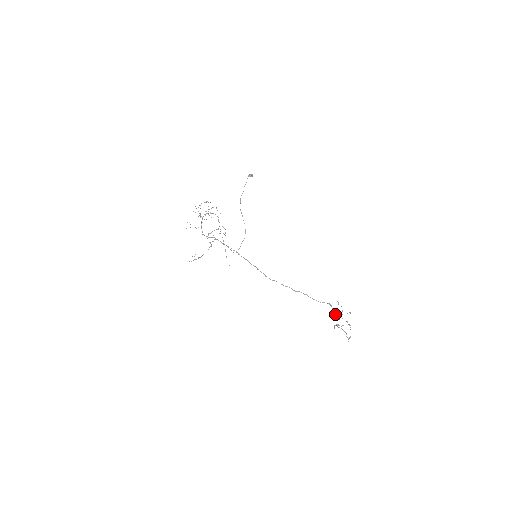
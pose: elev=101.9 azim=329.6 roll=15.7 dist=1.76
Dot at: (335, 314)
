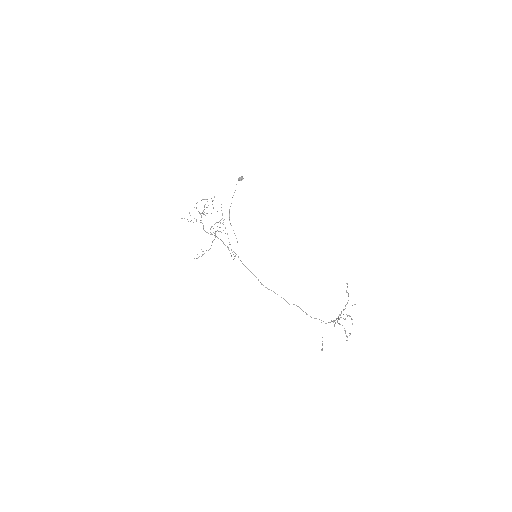
Dot at: occluded
